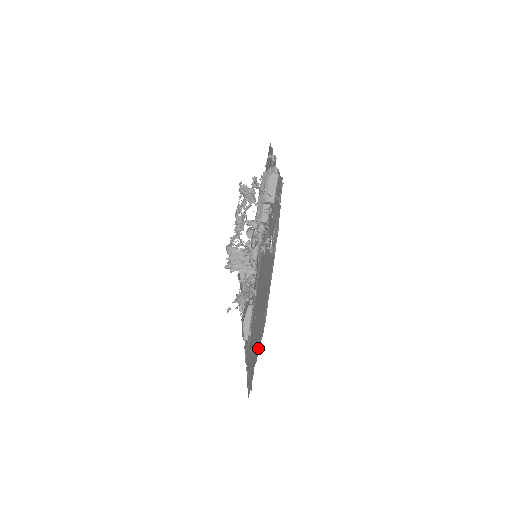
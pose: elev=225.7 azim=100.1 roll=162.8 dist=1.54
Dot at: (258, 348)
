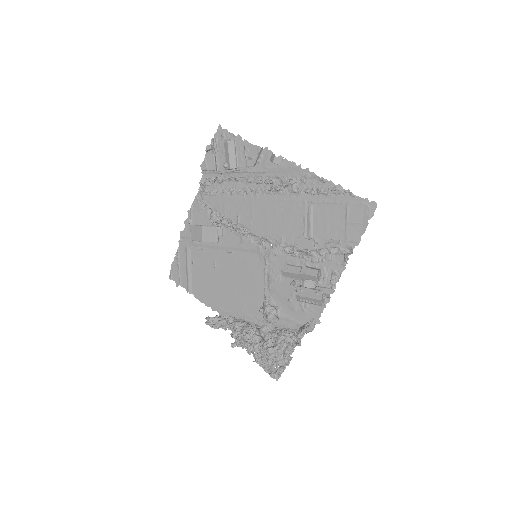
Dot at: (202, 299)
